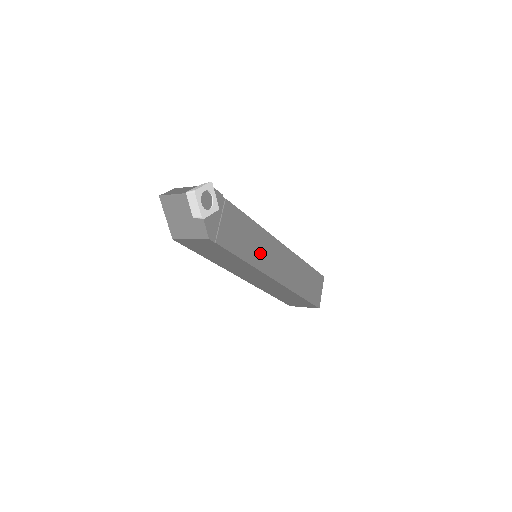
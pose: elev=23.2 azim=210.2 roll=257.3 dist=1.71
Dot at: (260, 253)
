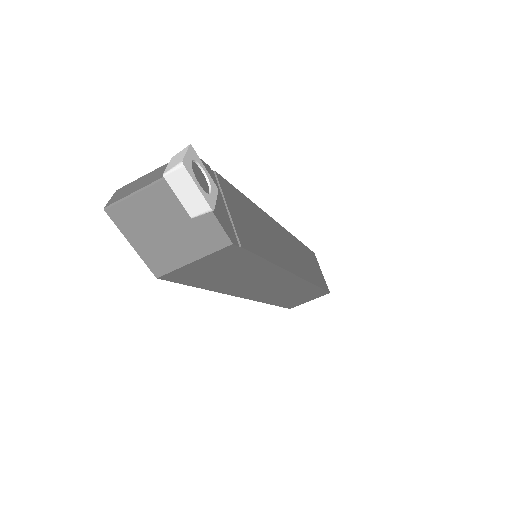
Dot at: (274, 245)
